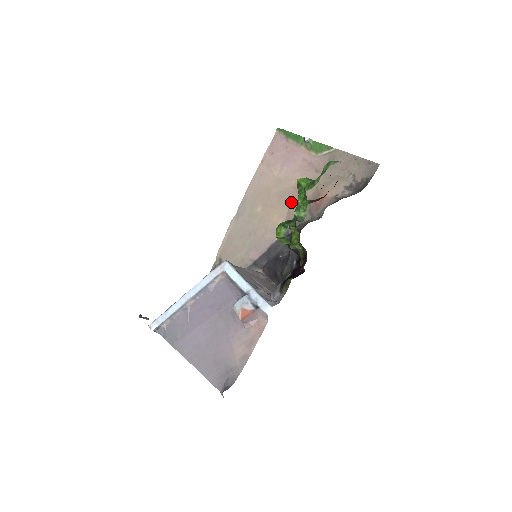
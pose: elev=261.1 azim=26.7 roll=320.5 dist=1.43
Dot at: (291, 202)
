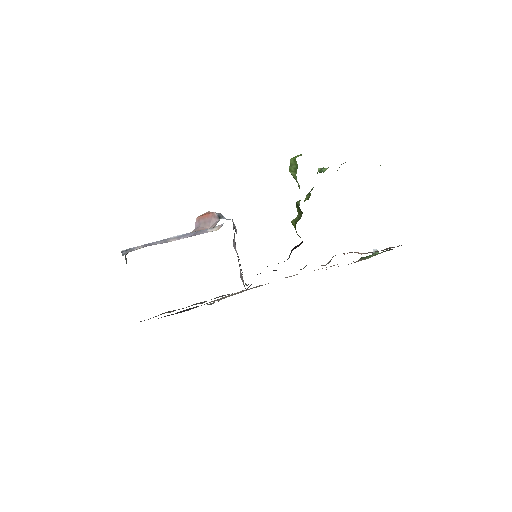
Dot at: occluded
